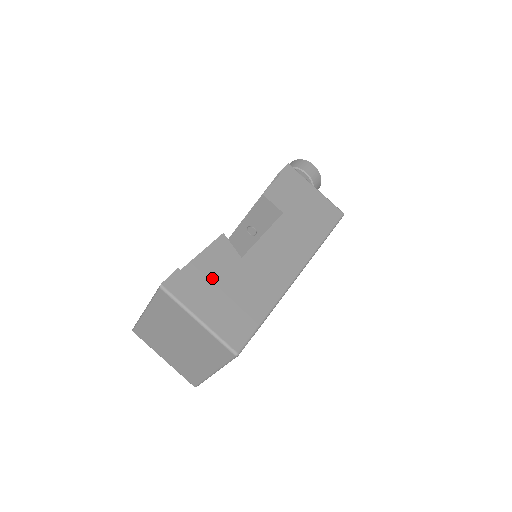
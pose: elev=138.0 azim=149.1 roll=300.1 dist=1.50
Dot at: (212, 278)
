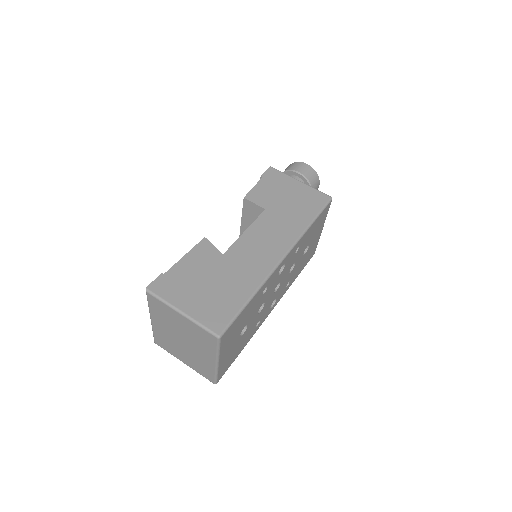
Dot at: (194, 276)
